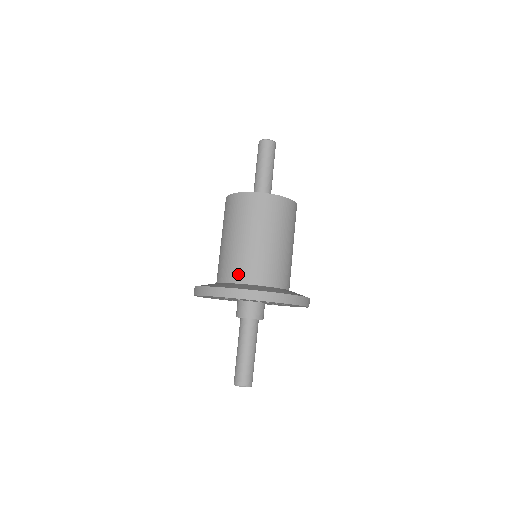
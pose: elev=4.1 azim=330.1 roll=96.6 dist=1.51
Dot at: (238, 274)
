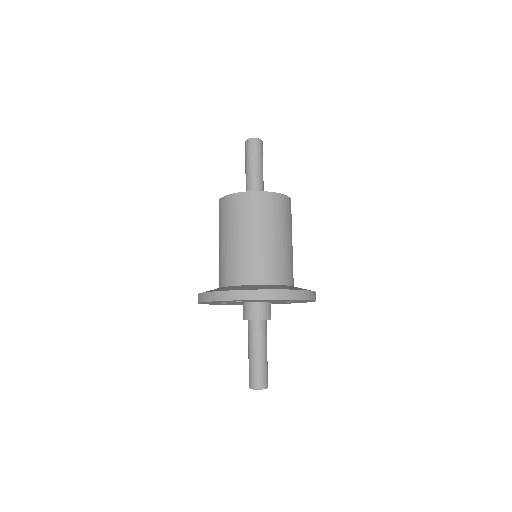
Dot at: (276, 275)
